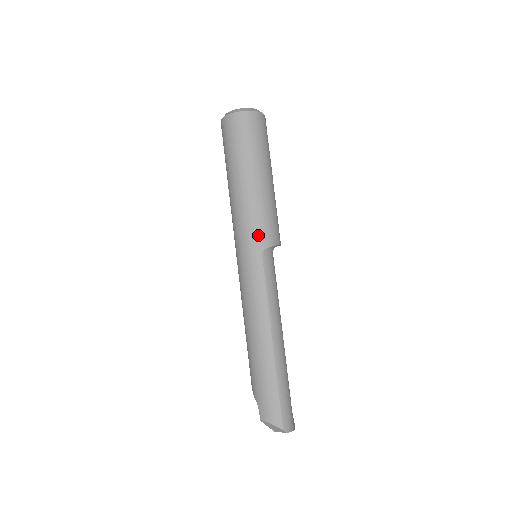
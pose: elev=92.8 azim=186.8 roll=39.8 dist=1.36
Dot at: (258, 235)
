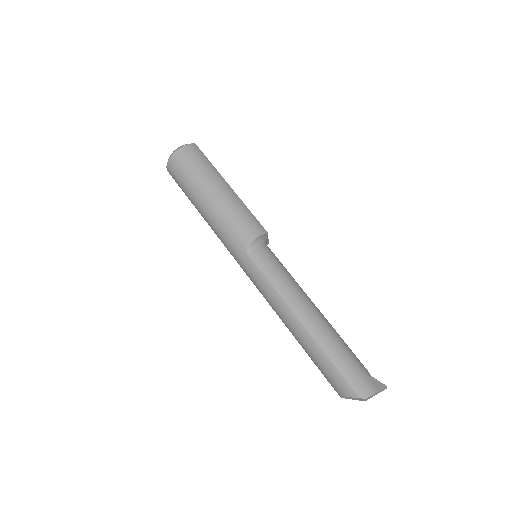
Dot at: (236, 241)
